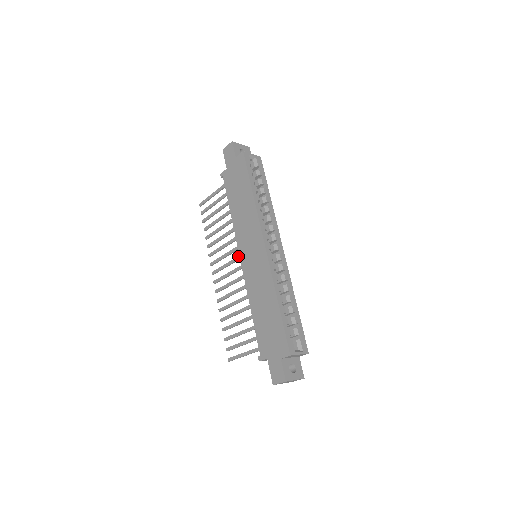
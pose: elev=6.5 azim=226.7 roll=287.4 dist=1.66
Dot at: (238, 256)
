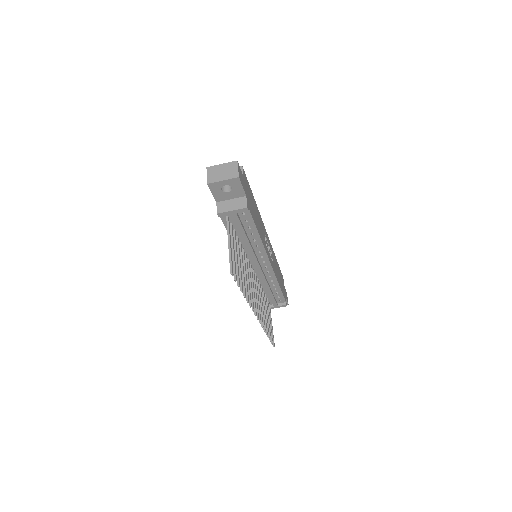
Dot at: (253, 277)
